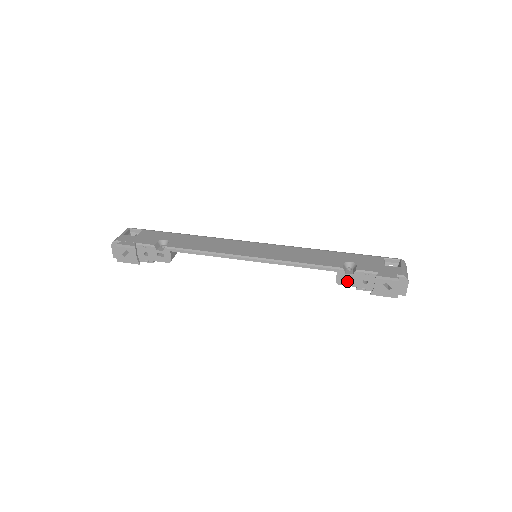
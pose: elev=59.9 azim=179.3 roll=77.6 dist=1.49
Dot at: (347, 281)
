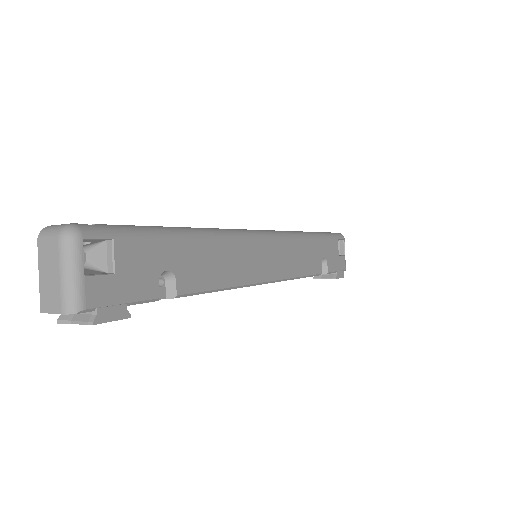
Dot at: occluded
